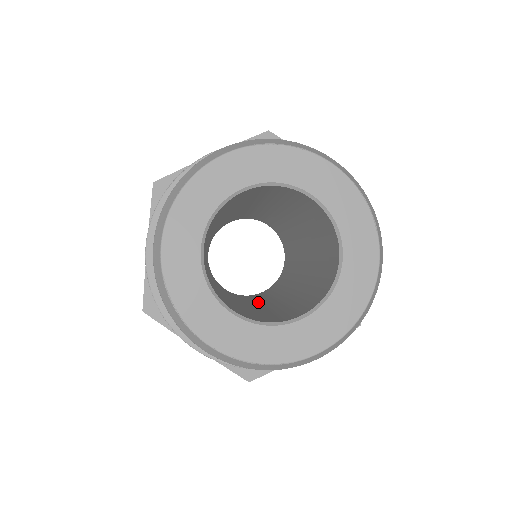
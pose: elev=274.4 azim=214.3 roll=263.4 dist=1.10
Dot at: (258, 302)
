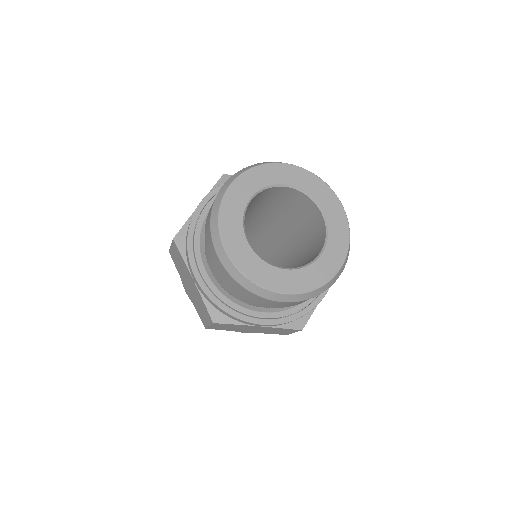
Dot at: occluded
